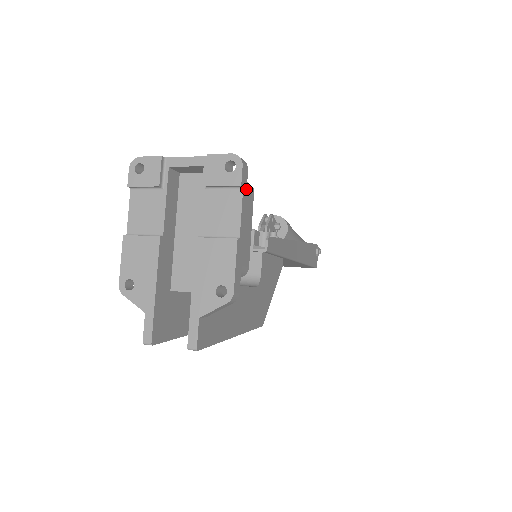
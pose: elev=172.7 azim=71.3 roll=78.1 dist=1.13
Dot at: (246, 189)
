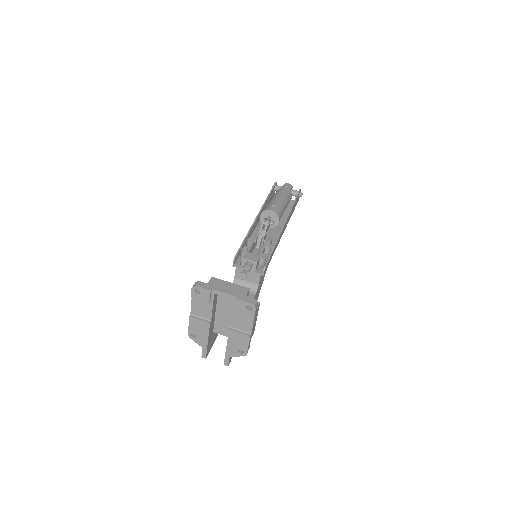
Dot at: (256, 312)
